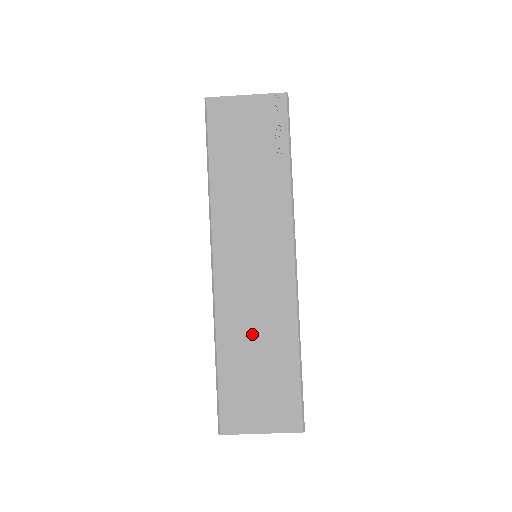
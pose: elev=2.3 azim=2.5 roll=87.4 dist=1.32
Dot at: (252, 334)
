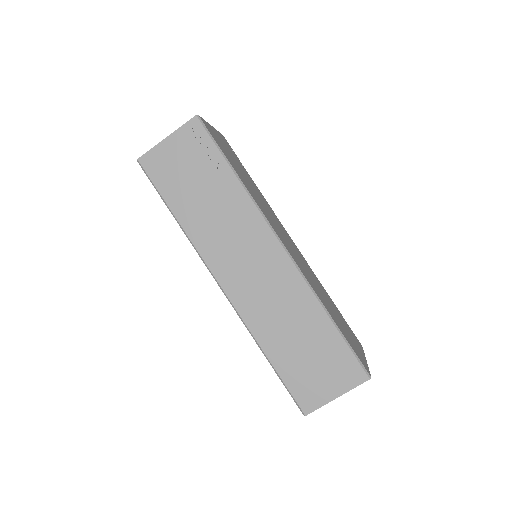
Dot at: (284, 324)
